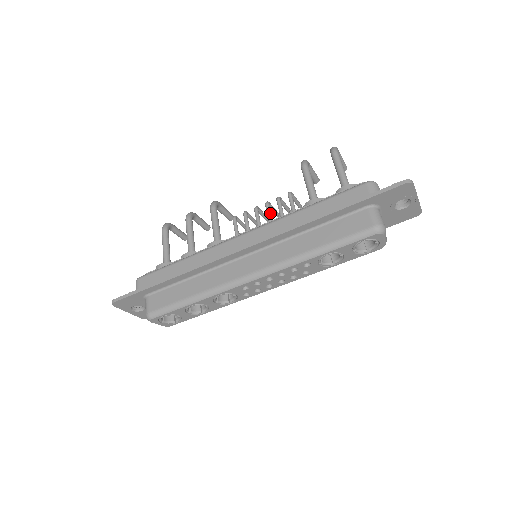
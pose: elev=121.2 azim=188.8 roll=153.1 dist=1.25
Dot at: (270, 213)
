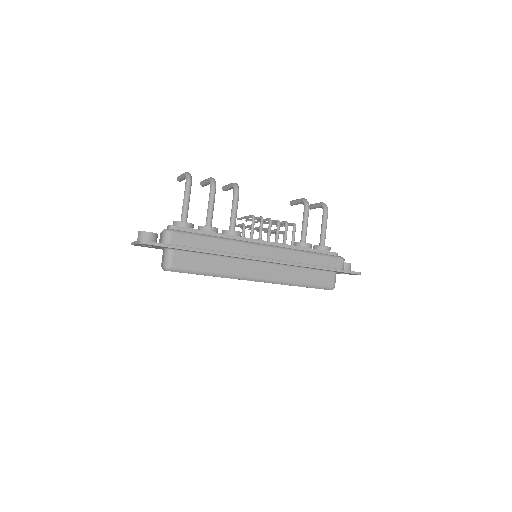
Dot at: occluded
